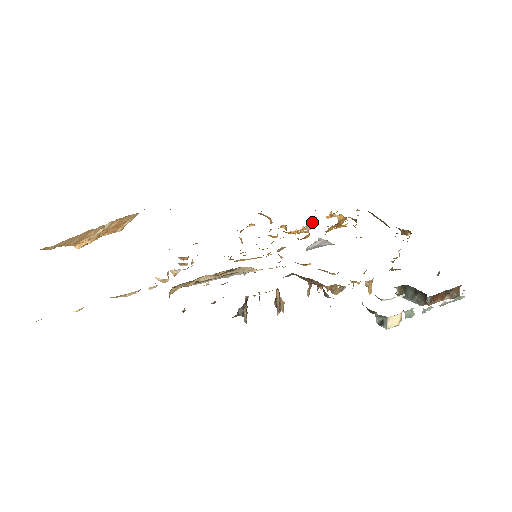
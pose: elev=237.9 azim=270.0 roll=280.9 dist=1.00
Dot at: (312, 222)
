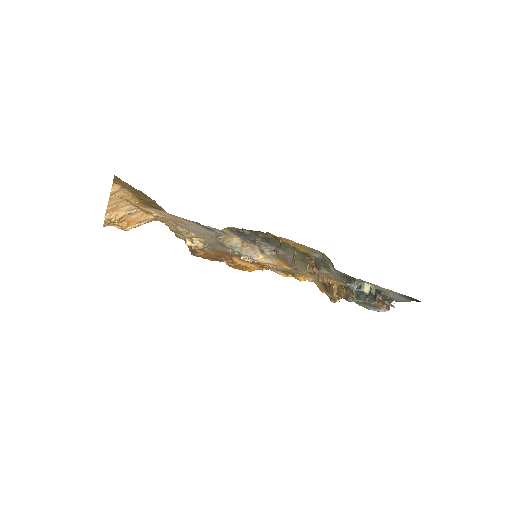
Dot at: occluded
